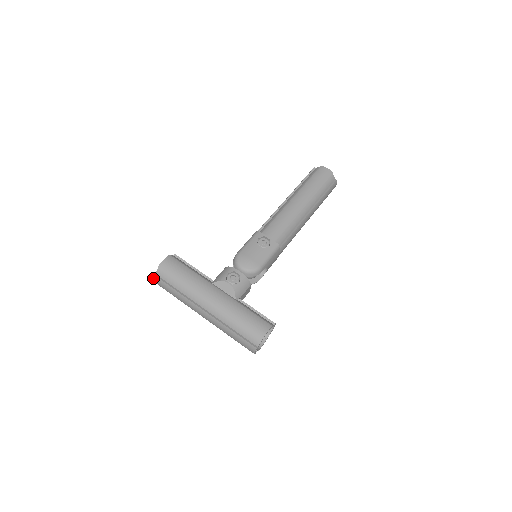
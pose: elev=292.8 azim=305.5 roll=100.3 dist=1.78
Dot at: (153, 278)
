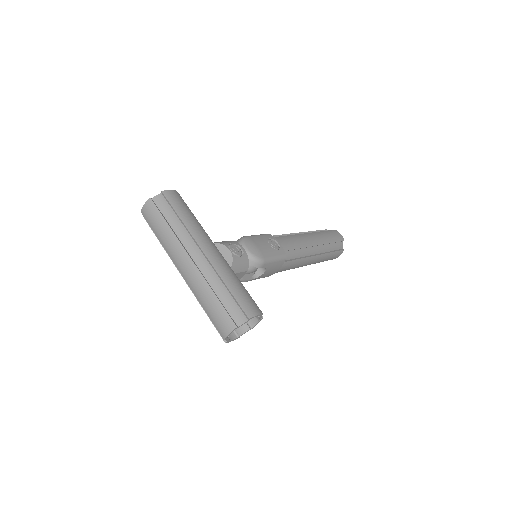
Dot at: (146, 202)
